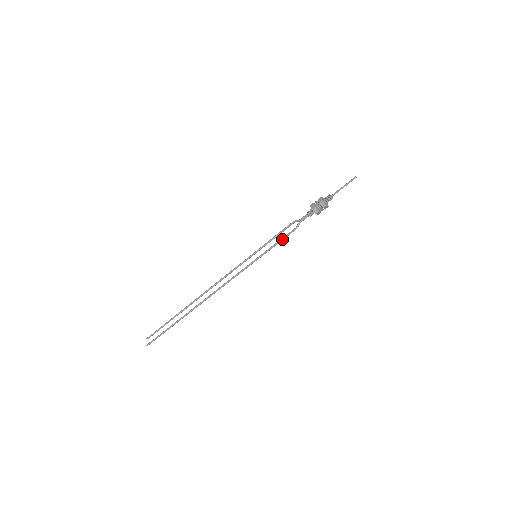
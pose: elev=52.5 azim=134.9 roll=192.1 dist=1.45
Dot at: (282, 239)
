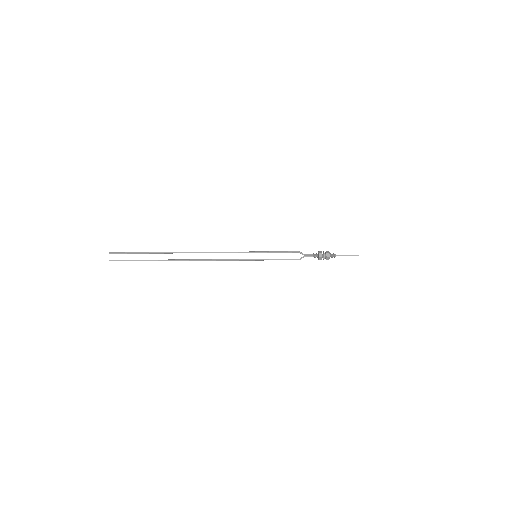
Dot at: occluded
